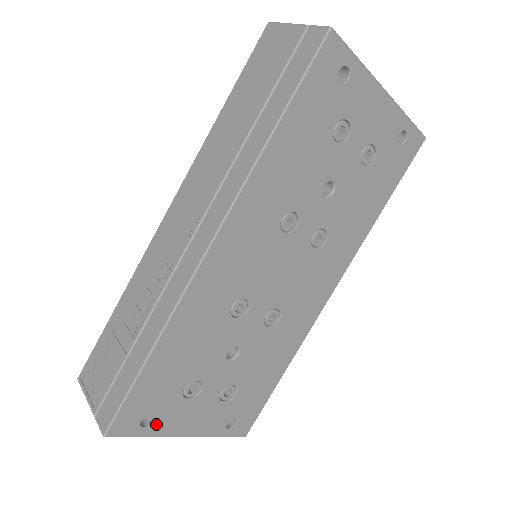
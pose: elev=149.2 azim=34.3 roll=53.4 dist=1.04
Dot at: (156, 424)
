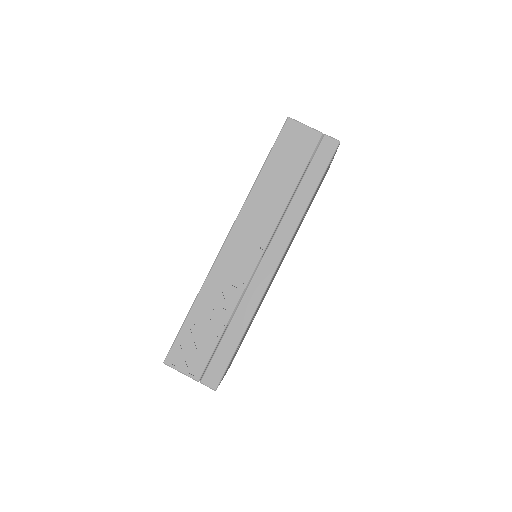
Dot at: occluded
